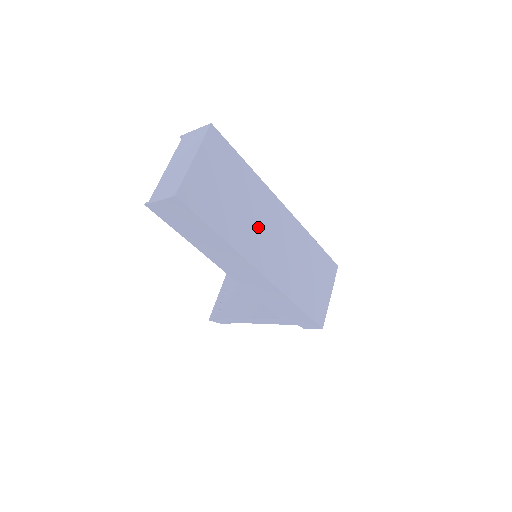
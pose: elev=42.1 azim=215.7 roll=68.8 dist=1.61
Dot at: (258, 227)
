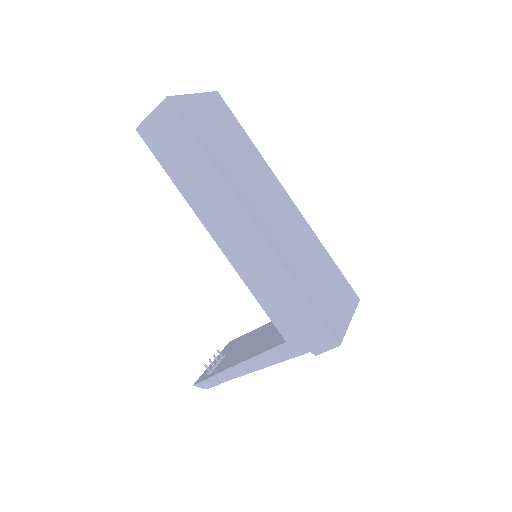
Dot at: (257, 188)
